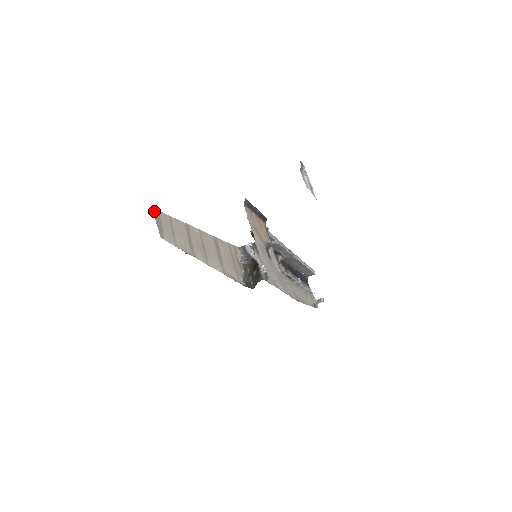
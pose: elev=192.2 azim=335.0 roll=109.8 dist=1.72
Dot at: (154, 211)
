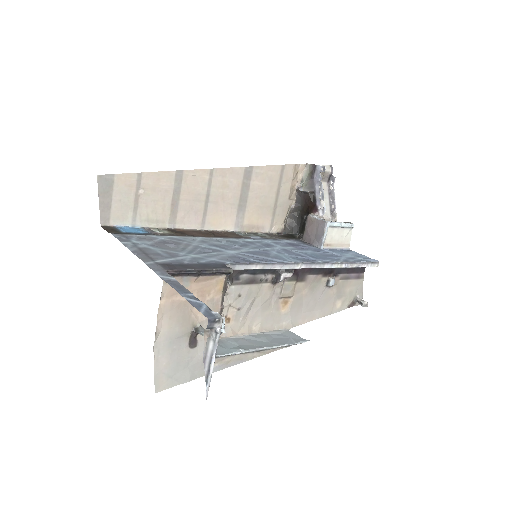
Dot at: (101, 180)
